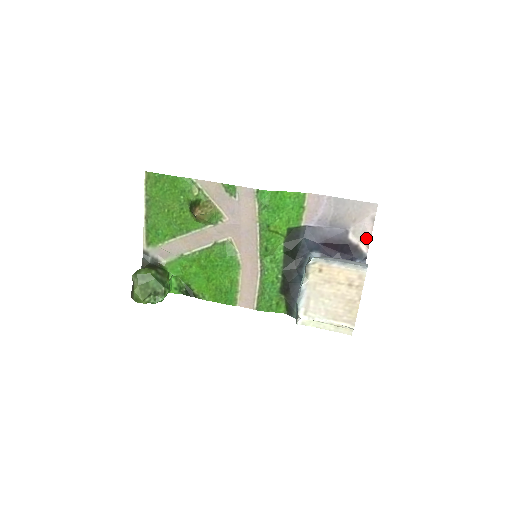
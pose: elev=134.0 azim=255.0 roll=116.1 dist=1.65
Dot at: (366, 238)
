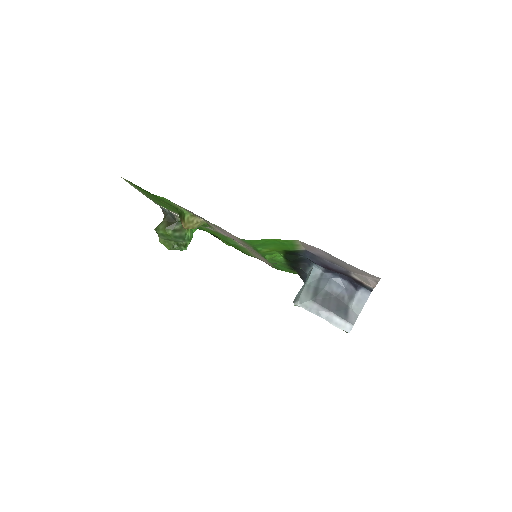
Dot at: (370, 285)
